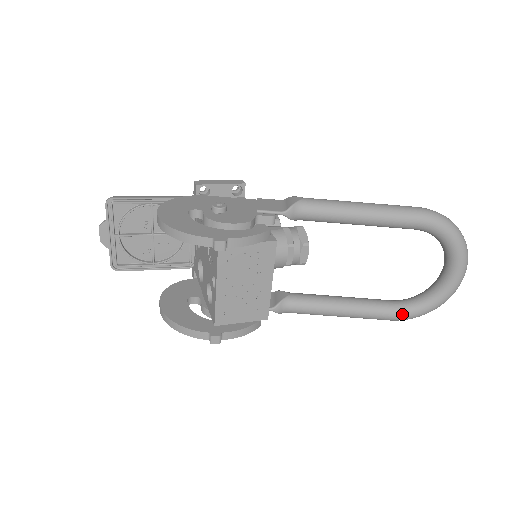
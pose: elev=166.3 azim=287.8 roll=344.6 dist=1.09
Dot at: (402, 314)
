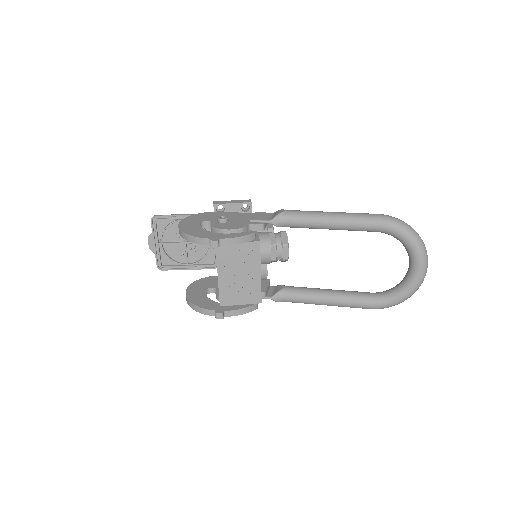
Dot at: (377, 303)
